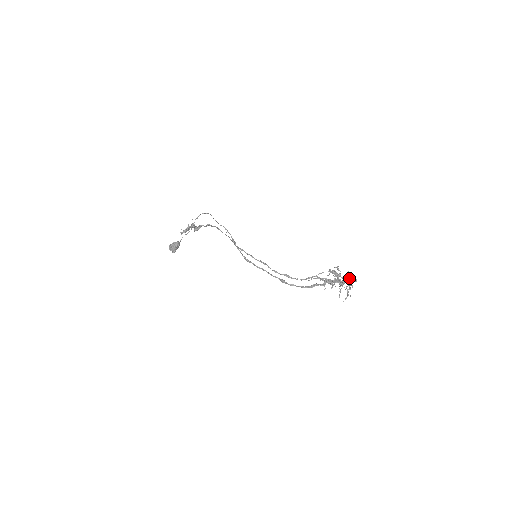
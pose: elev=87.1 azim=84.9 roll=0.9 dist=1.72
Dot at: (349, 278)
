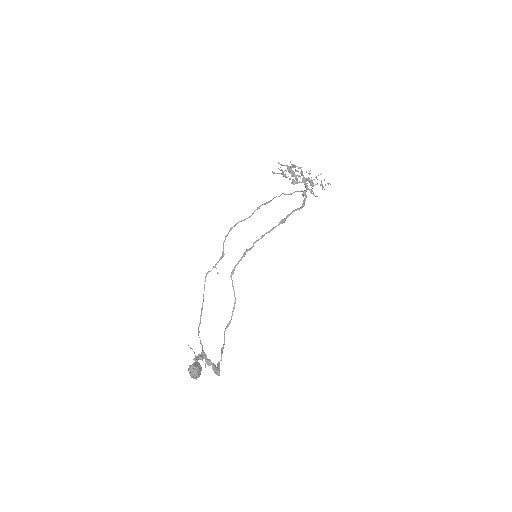
Dot at: (311, 183)
